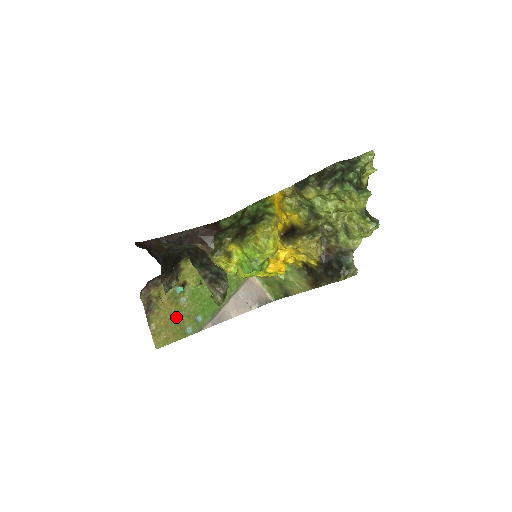
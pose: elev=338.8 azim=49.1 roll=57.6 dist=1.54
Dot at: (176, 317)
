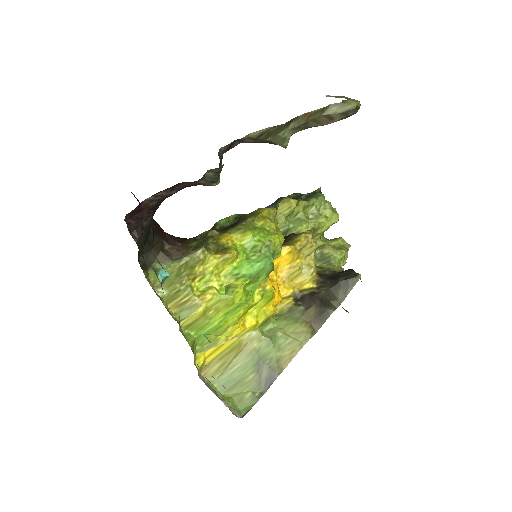
Dot at: occluded
